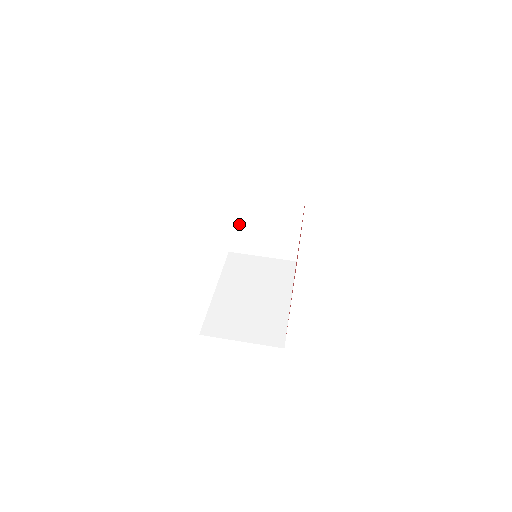
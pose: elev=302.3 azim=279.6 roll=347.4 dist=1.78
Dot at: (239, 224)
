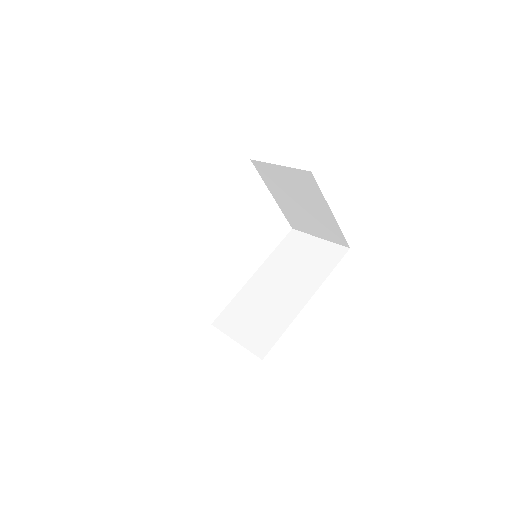
Dot at: (284, 205)
